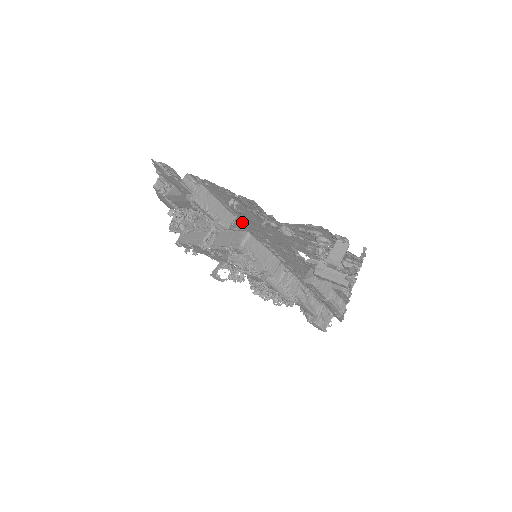
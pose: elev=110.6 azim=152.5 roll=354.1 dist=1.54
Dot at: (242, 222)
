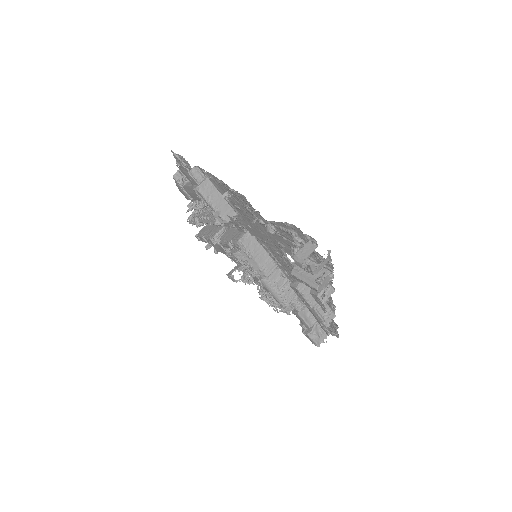
Dot at: (242, 219)
